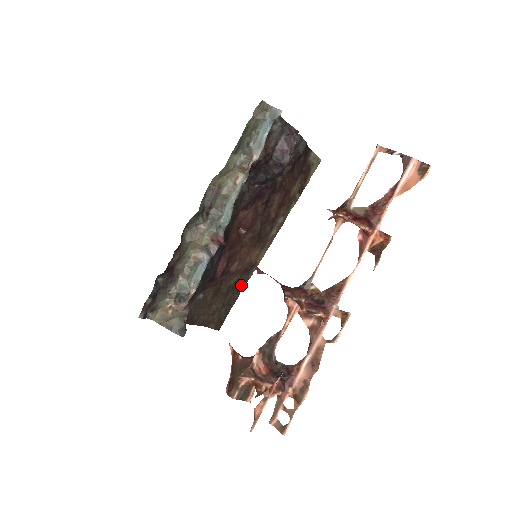
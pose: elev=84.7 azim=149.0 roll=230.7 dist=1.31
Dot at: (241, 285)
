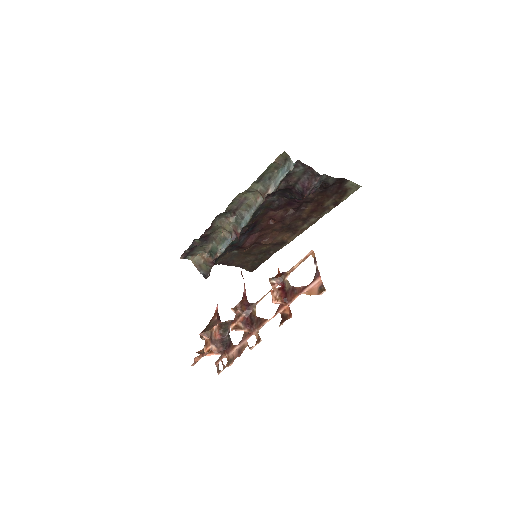
Dot at: (273, 251)
